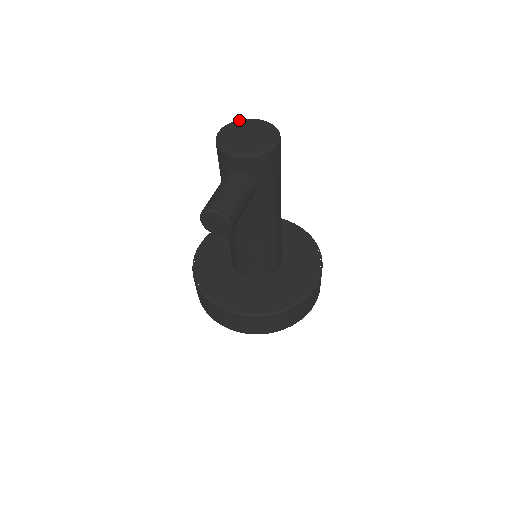
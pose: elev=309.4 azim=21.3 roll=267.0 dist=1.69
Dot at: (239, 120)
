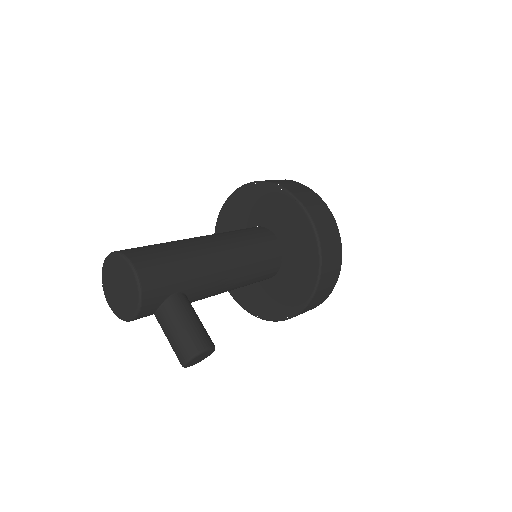
Dot at: (102, 278)
